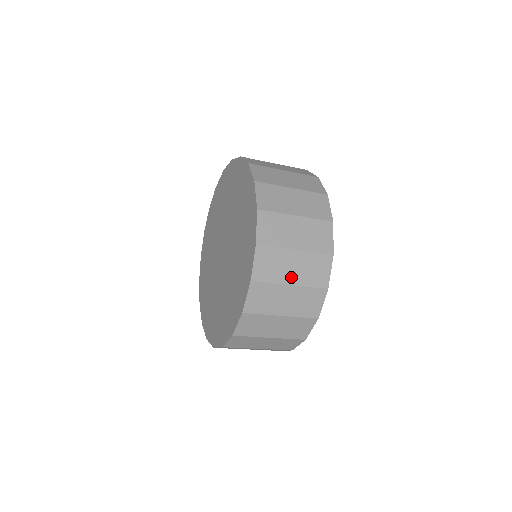
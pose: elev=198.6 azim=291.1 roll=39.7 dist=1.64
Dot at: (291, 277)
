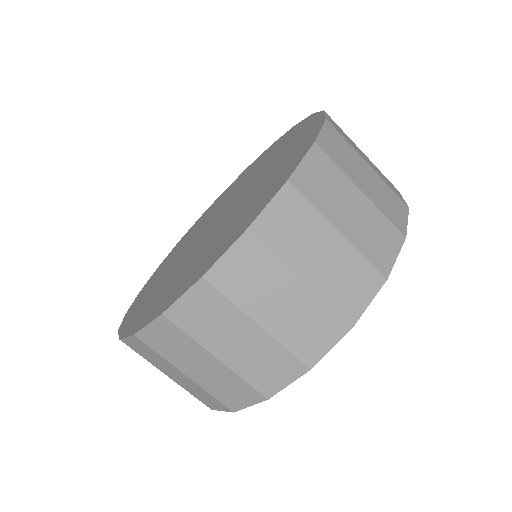
Dot at: (267, 314)
